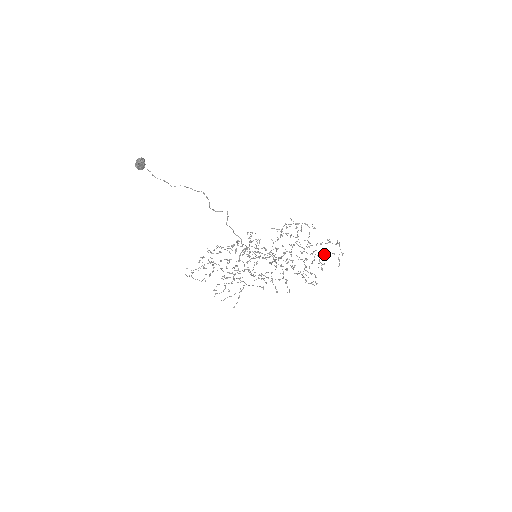
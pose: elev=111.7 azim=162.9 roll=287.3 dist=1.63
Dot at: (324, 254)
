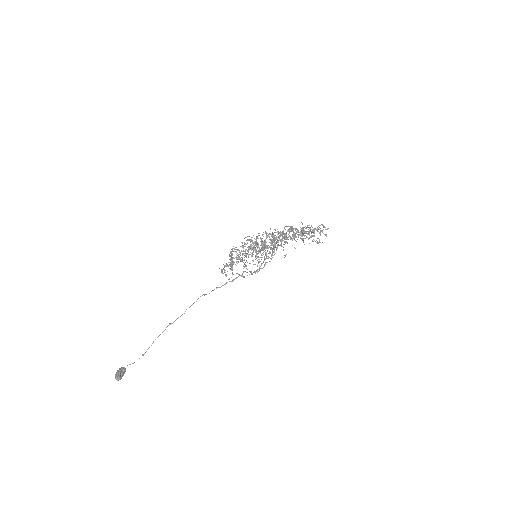
Dot at: occluded
